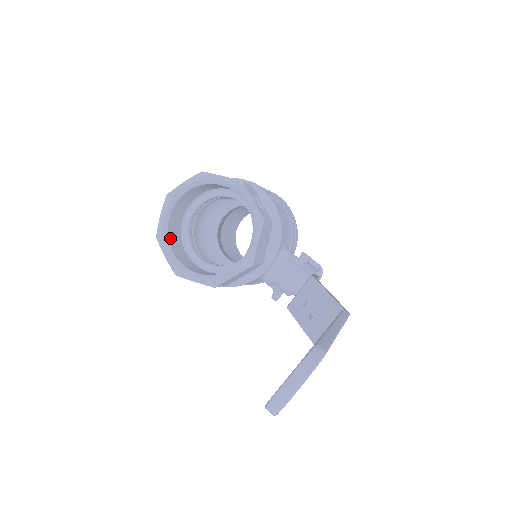
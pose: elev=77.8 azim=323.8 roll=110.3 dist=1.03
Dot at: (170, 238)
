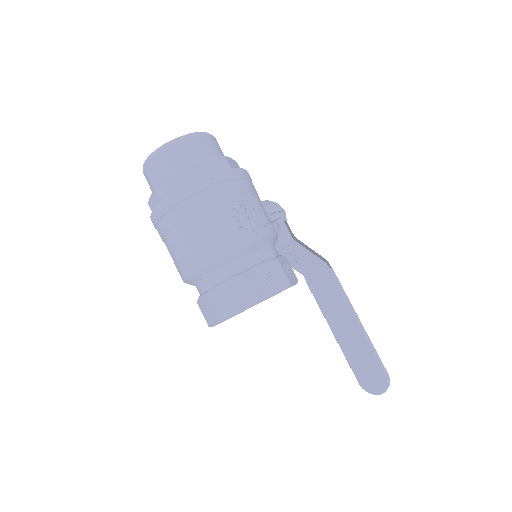
Dot at: occluded
